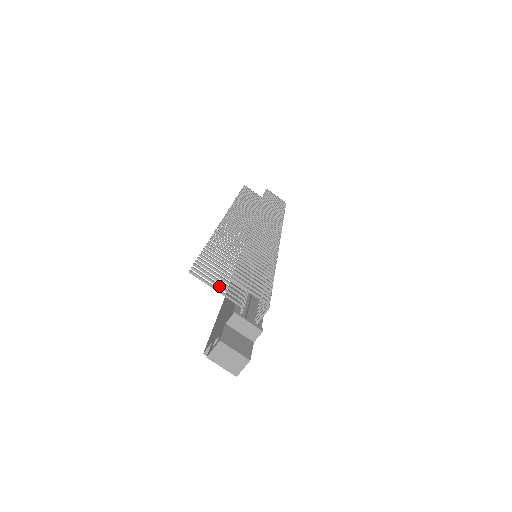
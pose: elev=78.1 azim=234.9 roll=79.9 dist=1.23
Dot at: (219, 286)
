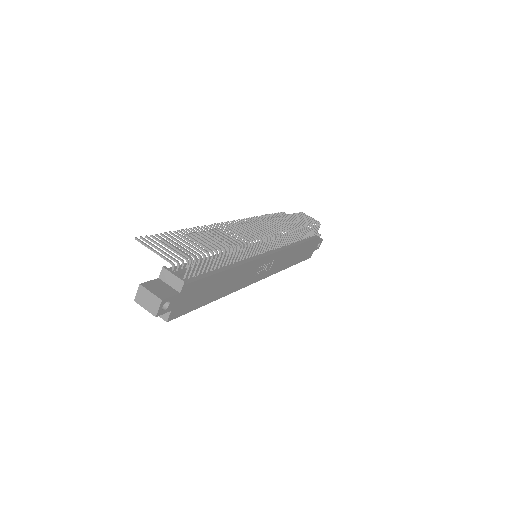
Dot at: (159, 250)
